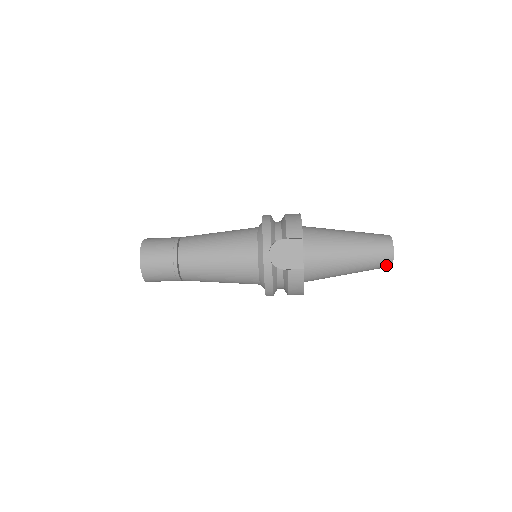
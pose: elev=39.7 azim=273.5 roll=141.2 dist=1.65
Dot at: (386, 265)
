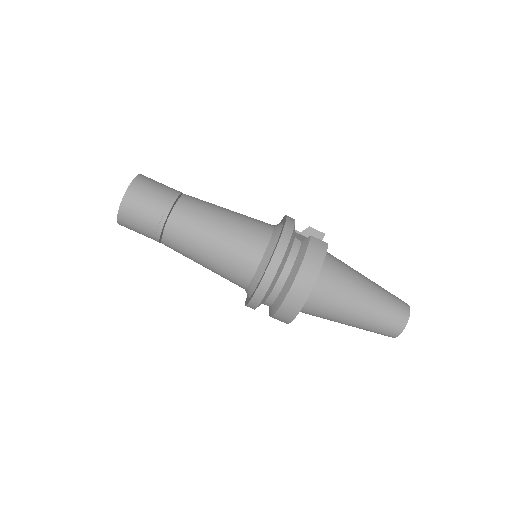
Dot at: (402, 317)
